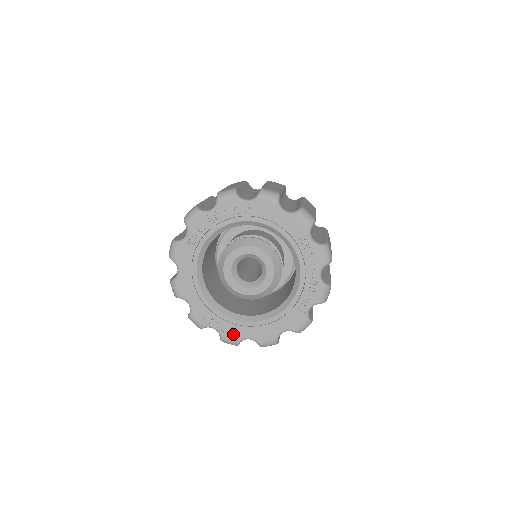
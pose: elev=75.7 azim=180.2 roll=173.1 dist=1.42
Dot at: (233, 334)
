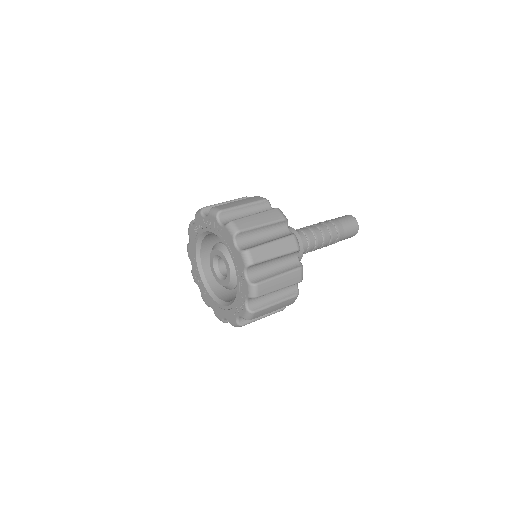
Dot at: (206, 299)
